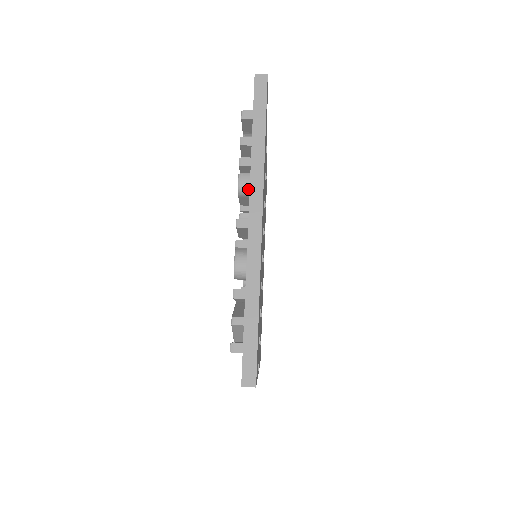
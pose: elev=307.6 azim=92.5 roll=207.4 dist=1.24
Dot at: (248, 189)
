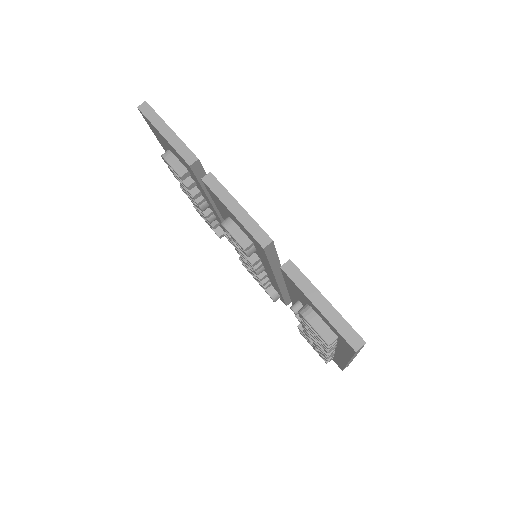
Dot at: (334, 348)
